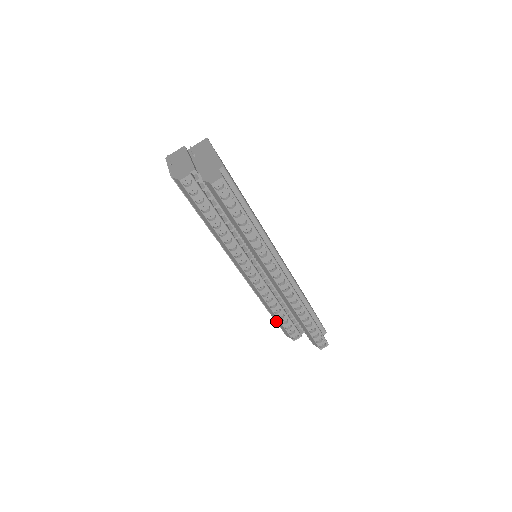
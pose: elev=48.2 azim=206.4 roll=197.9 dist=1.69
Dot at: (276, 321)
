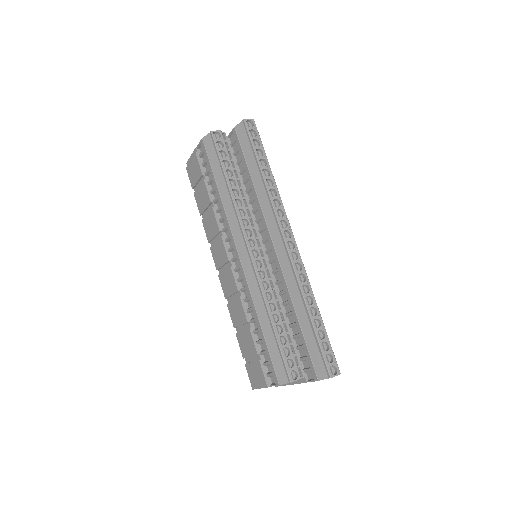
Dot at: (269, 350)
